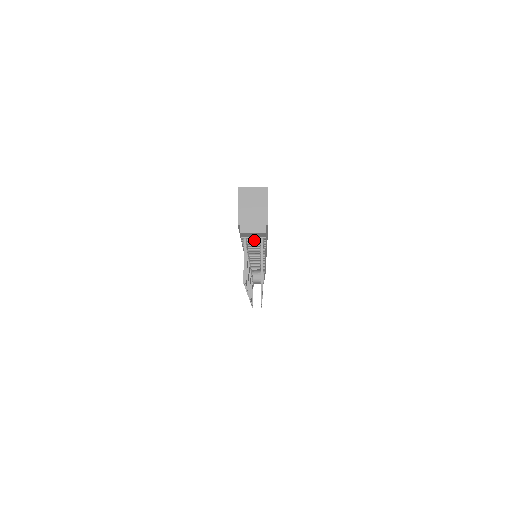
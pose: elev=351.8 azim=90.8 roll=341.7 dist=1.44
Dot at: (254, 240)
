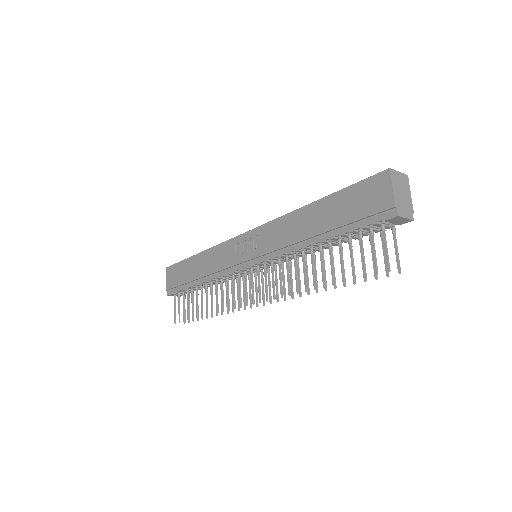
Dot at: (374, 228)
